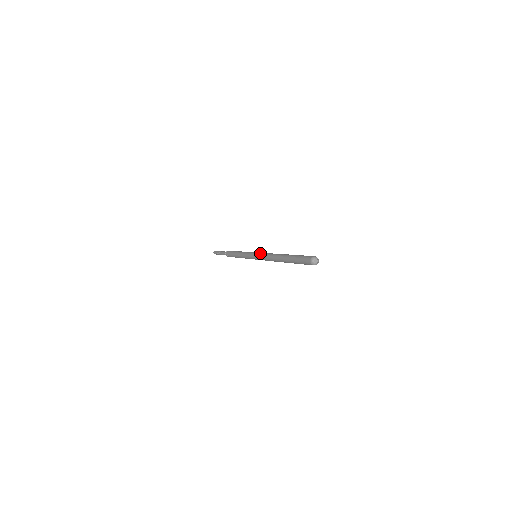
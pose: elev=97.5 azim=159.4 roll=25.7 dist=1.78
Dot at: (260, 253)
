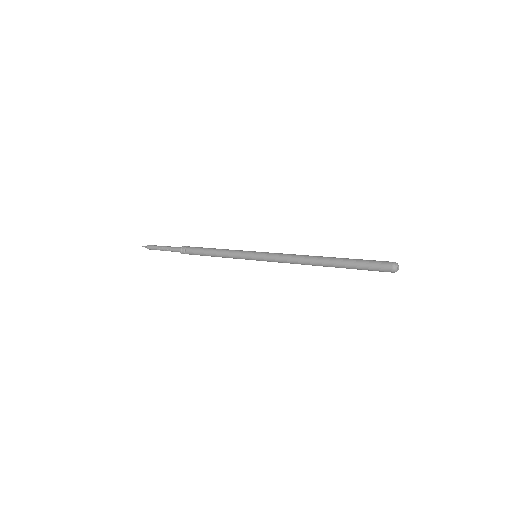
Dot at: (271, 253)
